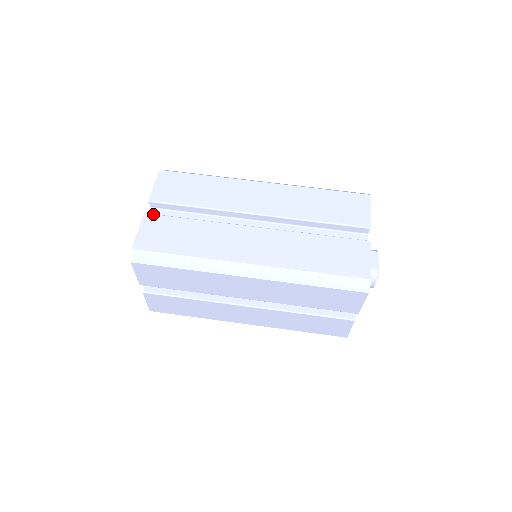
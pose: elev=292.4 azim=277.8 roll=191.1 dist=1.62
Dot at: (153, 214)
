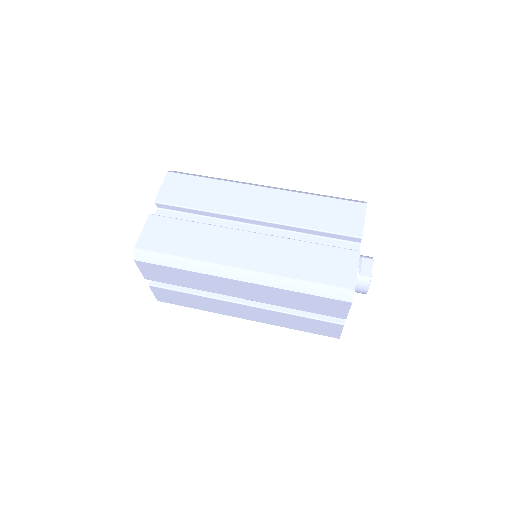
Dot at: (157, 215)
